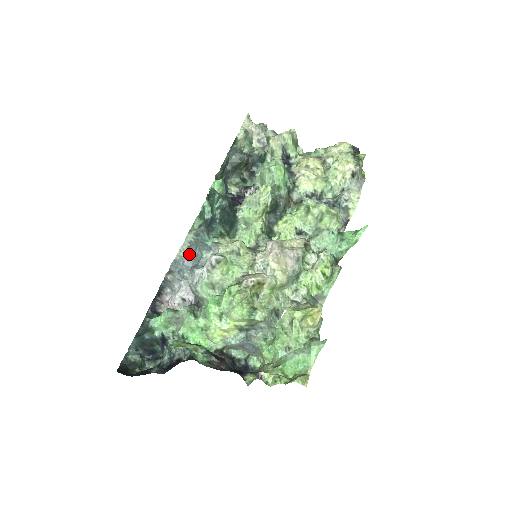
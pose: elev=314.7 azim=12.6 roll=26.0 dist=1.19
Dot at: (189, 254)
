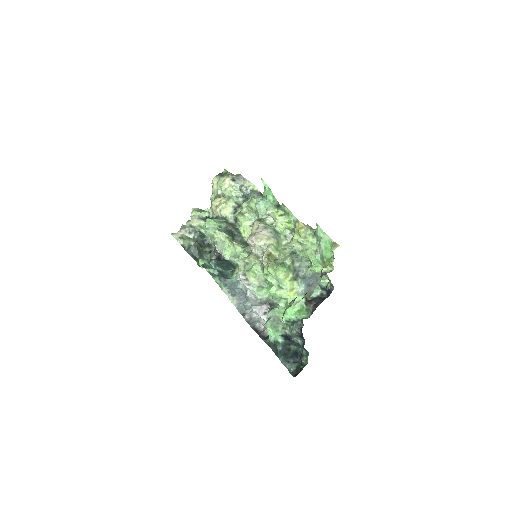
Dot at: (237, 297)
